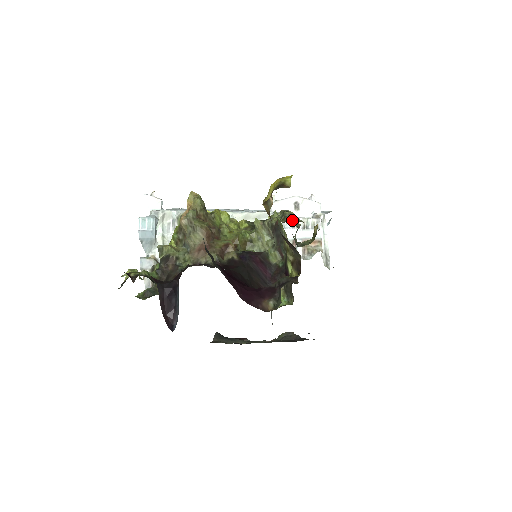
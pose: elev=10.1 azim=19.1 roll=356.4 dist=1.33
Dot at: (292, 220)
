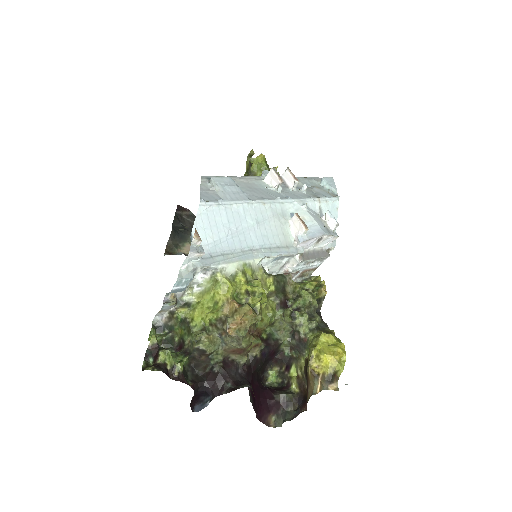
Dot at: (308, 261)
